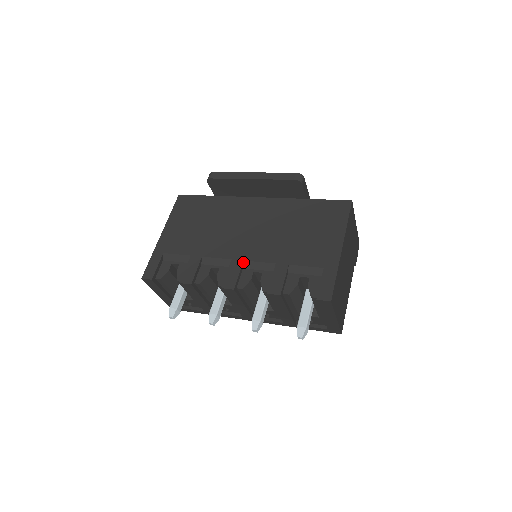
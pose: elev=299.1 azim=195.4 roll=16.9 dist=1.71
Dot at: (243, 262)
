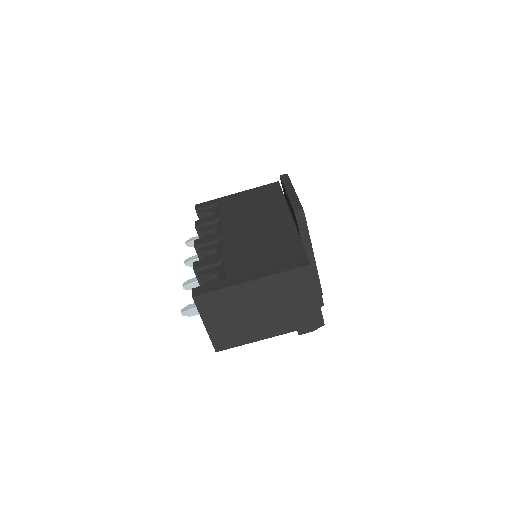
Dot at: (221, 238)
